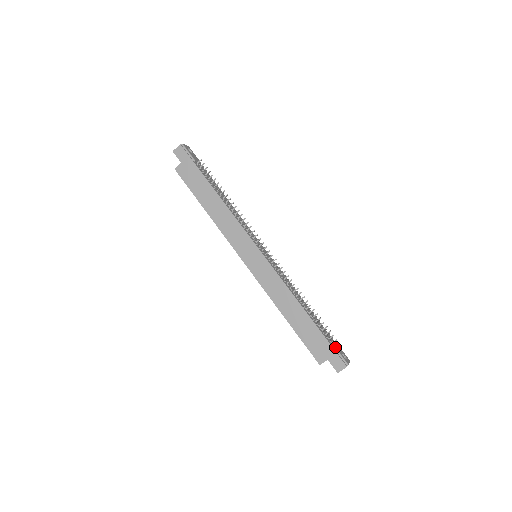
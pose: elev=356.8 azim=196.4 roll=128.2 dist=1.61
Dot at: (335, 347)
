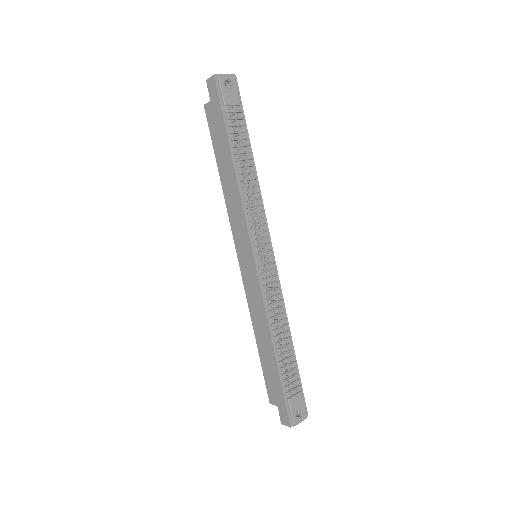
Dot at: (289, 402)
